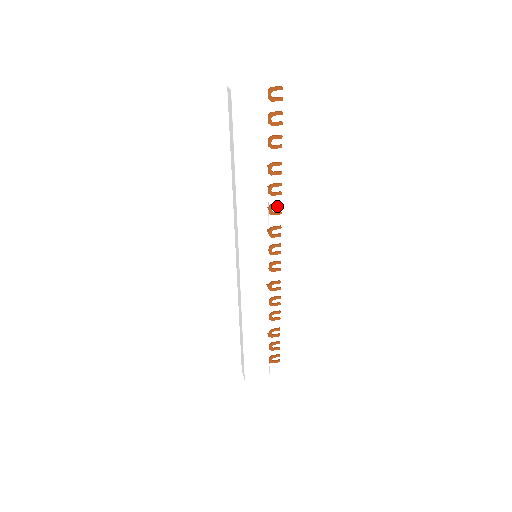
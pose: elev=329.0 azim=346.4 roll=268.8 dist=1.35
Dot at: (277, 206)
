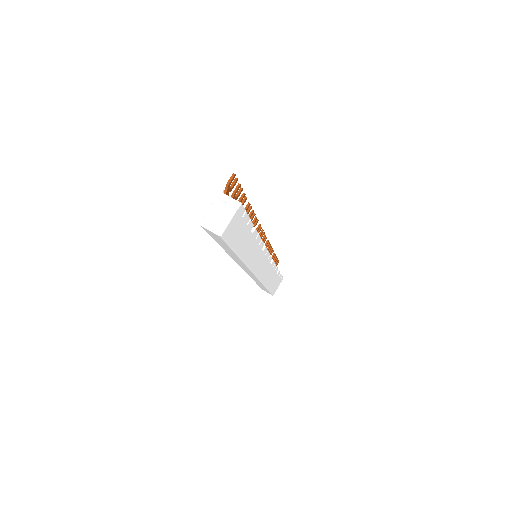
Dot at: (255, 222)
